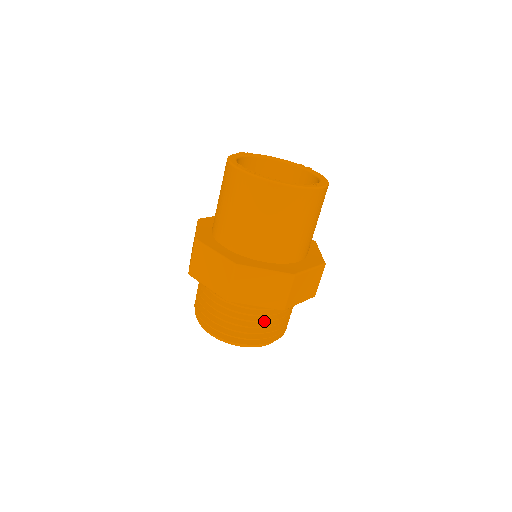
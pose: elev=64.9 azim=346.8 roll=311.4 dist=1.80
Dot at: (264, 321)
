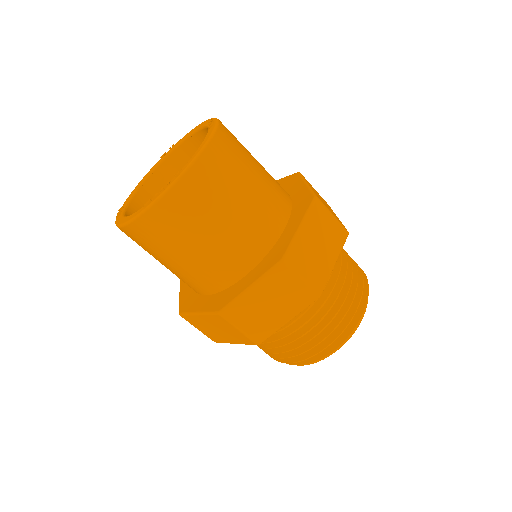
Dot at: (346, 270)
